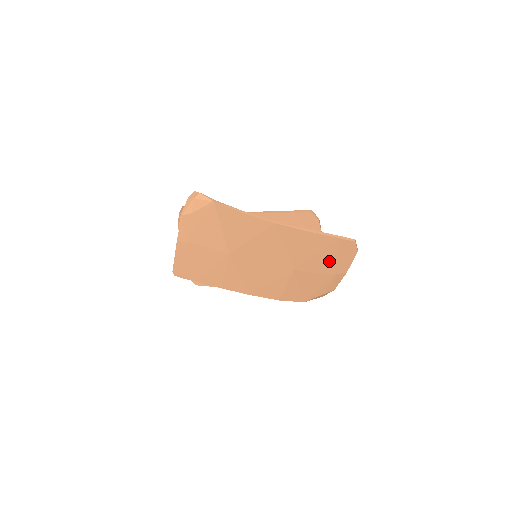
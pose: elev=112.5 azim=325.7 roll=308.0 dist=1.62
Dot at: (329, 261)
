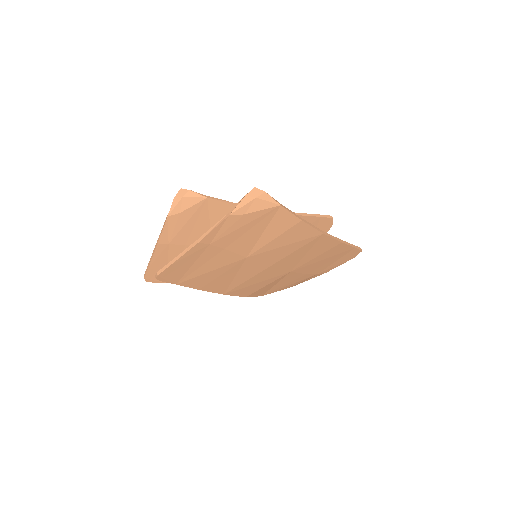
Dot at: (325, 264)
